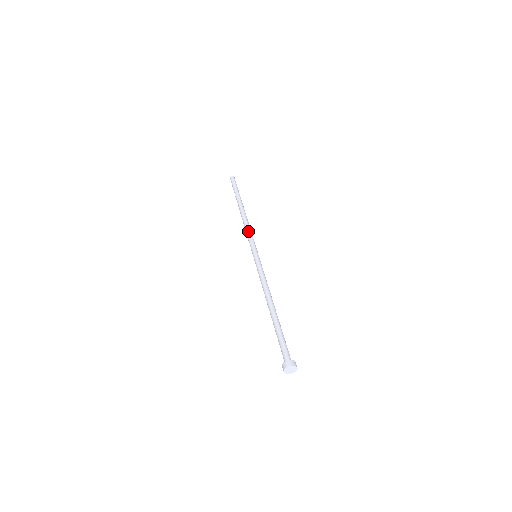
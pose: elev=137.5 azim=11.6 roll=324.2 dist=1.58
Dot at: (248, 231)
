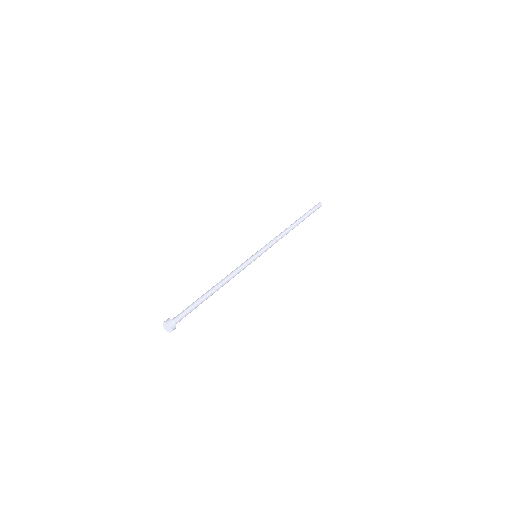
Dot at: (274, 238)
